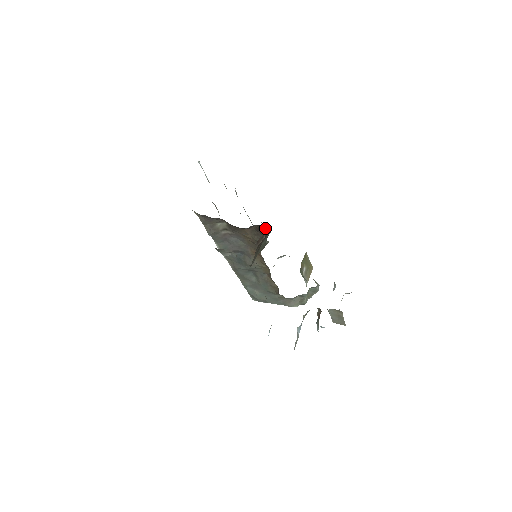
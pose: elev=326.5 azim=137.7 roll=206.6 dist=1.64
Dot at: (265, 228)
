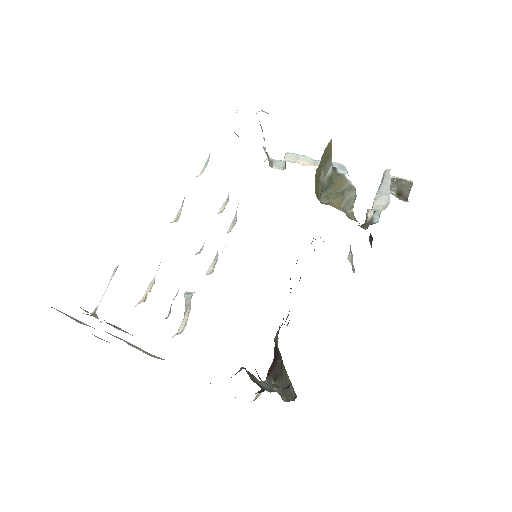
Dot at: occluded
